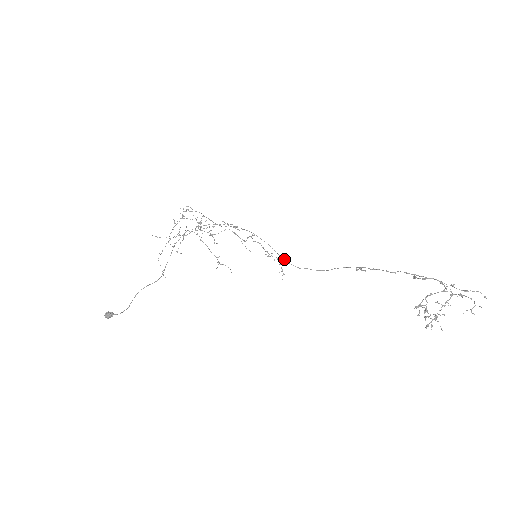
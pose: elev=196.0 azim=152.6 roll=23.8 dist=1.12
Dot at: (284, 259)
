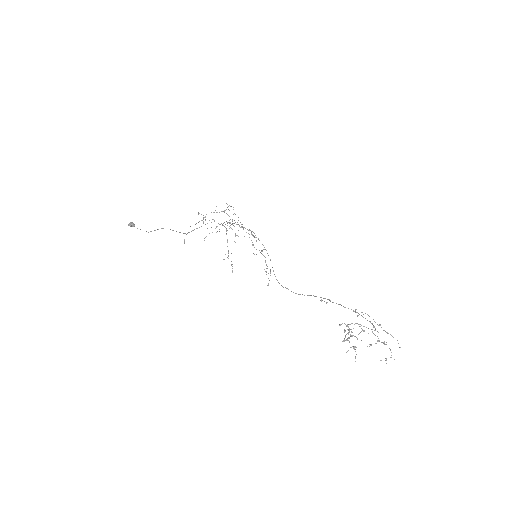
Dot at: occluded
